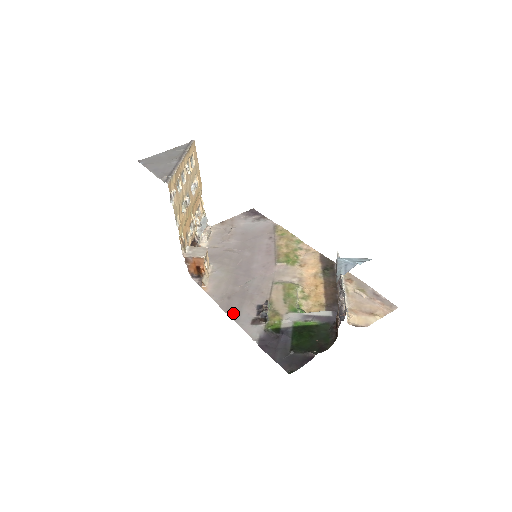
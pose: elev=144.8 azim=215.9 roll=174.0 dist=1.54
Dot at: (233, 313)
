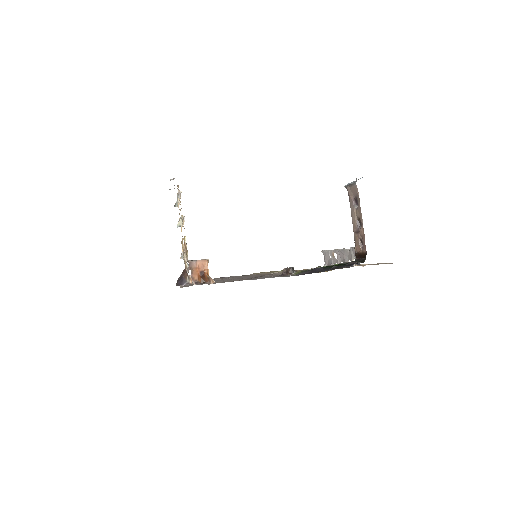
Dot at: occluded
